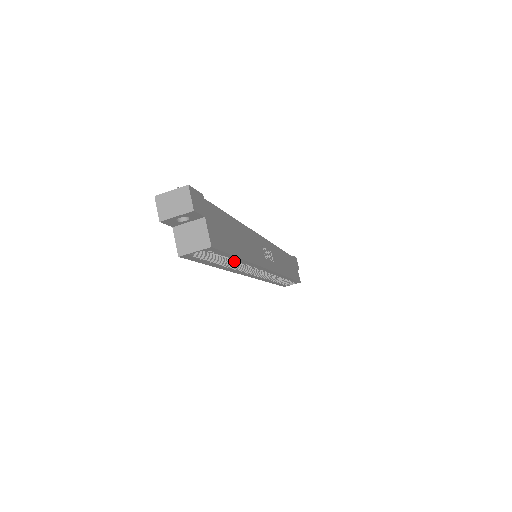
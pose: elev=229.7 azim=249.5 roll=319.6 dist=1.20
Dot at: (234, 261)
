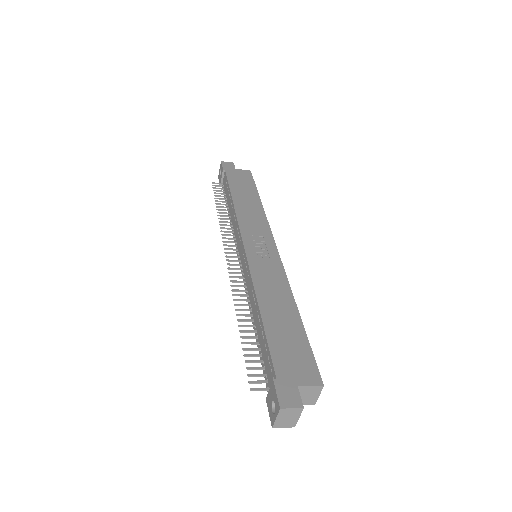
Dot at: occluded
